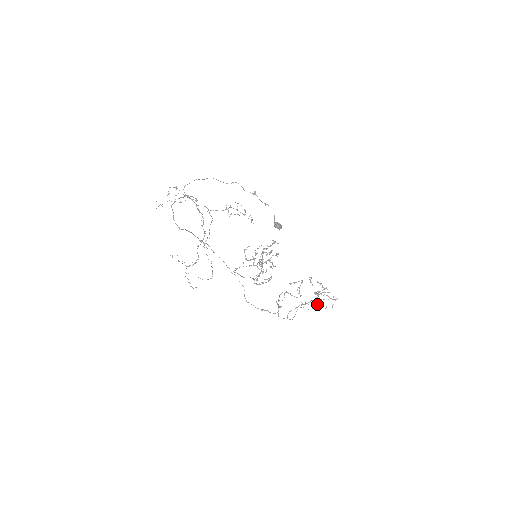
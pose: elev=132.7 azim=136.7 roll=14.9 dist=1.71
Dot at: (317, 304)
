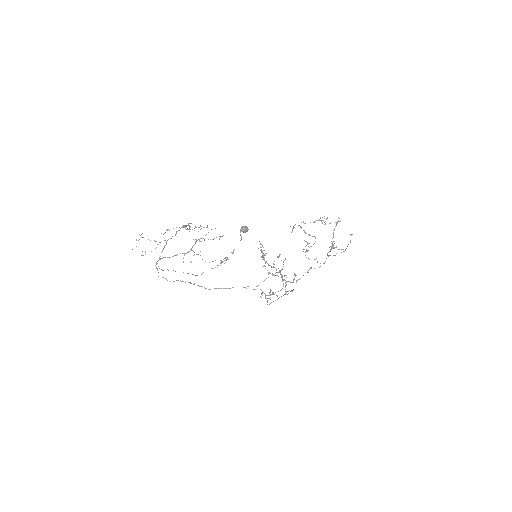
Dot at: occluded
